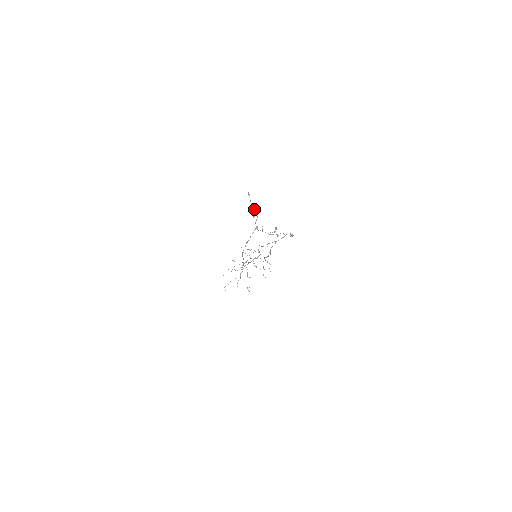
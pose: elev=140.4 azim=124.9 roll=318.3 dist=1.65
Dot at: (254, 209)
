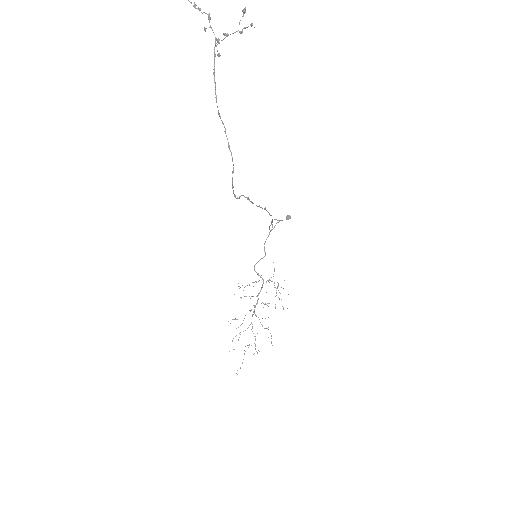
Dot at: (198, 9)
